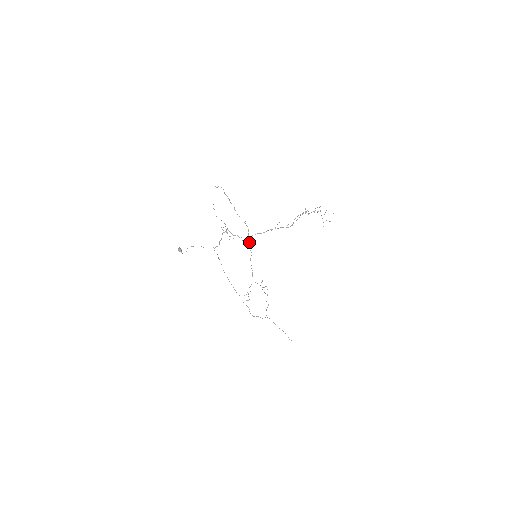
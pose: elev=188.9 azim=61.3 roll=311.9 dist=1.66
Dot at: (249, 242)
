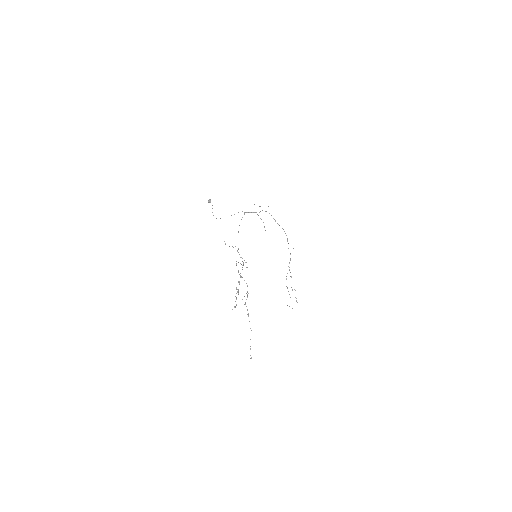
Dot at: (242, 261)
